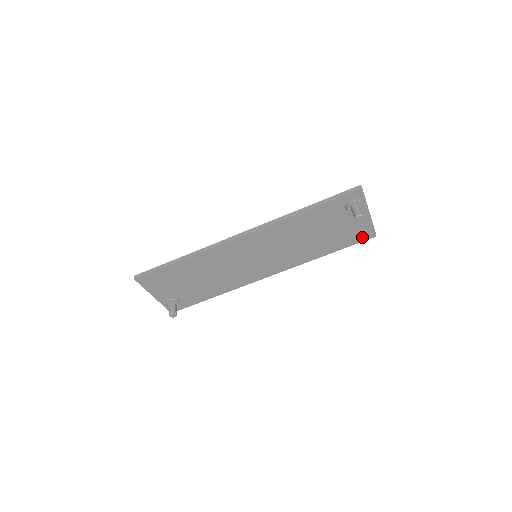
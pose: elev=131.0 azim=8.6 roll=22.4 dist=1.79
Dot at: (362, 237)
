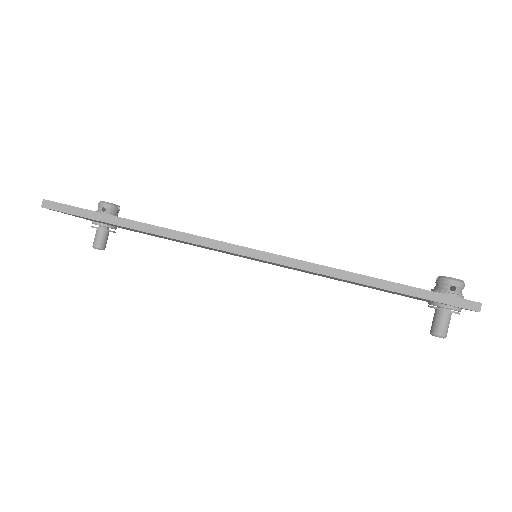
Dot at: (418, 299)
